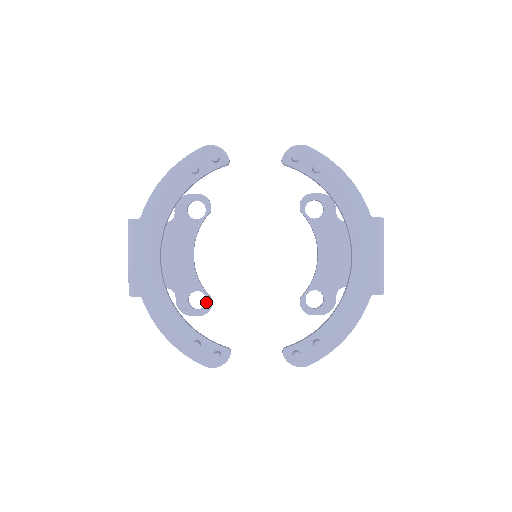
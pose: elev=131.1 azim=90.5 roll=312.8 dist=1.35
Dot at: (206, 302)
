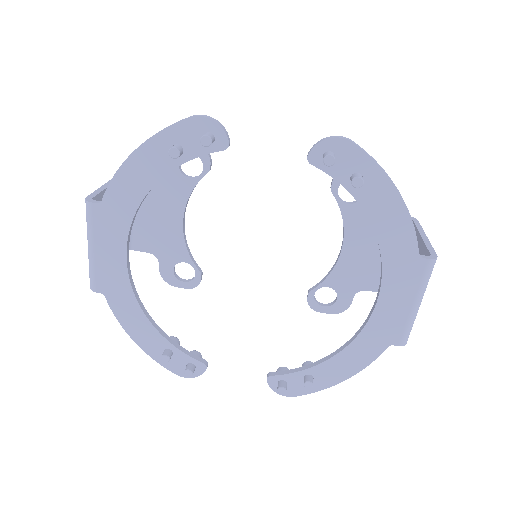
Dot at: (195, 276)
